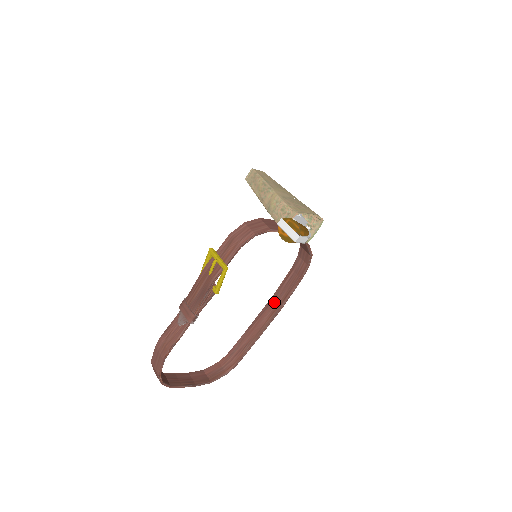
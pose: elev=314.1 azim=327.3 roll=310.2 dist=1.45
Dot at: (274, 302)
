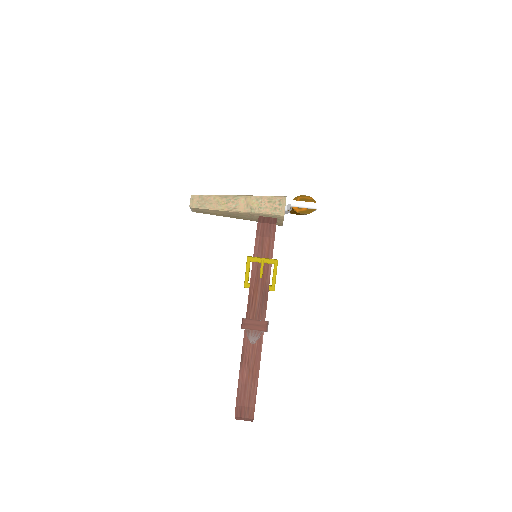
Dot at: occluded
